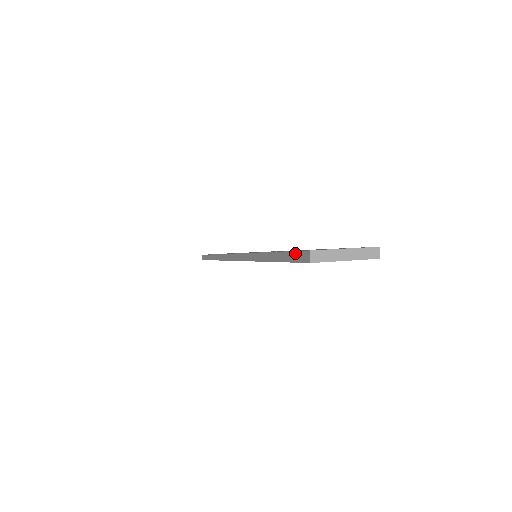
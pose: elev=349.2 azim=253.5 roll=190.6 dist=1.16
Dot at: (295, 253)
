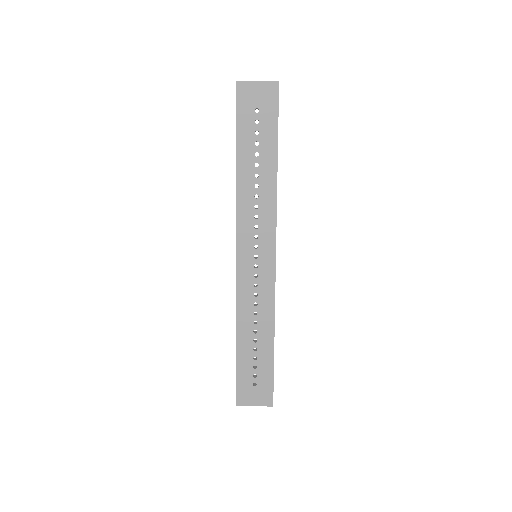
Dot at: (236, 104)
